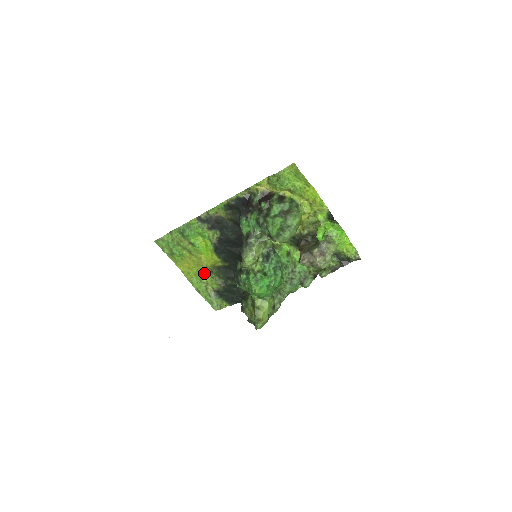
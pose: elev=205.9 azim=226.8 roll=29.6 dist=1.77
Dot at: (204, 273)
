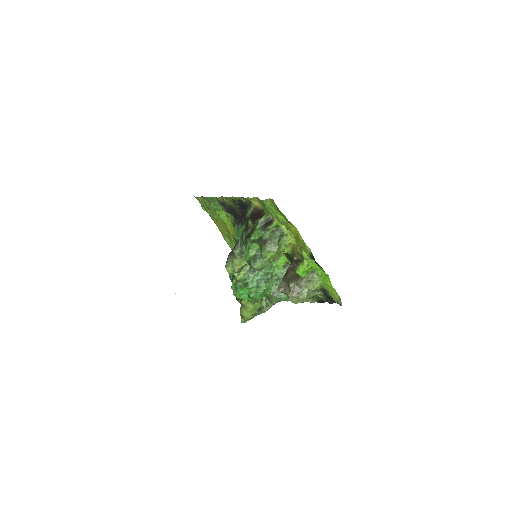
Dot at: (232, 240)
